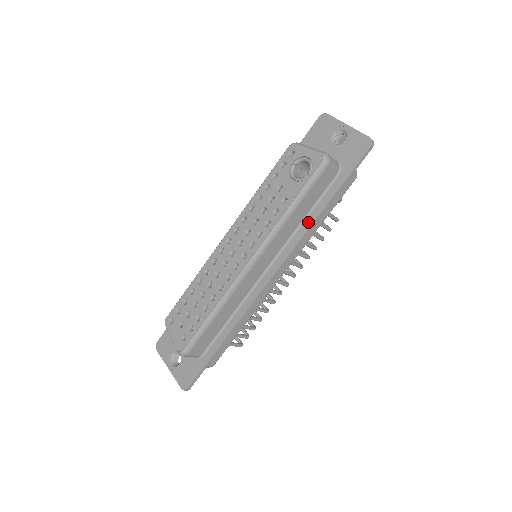
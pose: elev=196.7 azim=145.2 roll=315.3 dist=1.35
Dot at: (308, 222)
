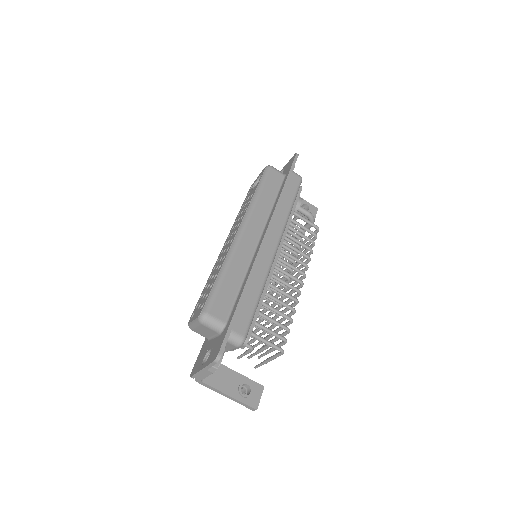
Dot at: (276, 201)
